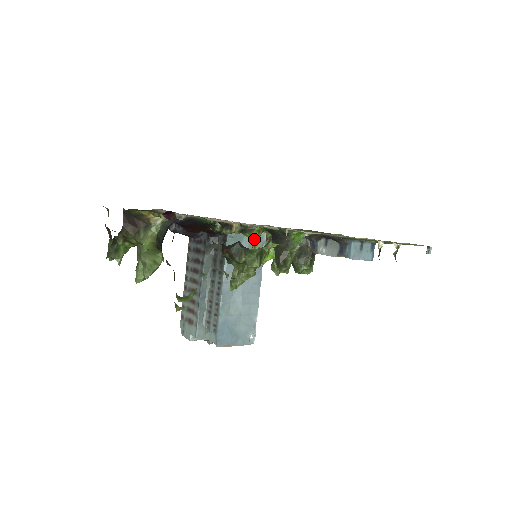
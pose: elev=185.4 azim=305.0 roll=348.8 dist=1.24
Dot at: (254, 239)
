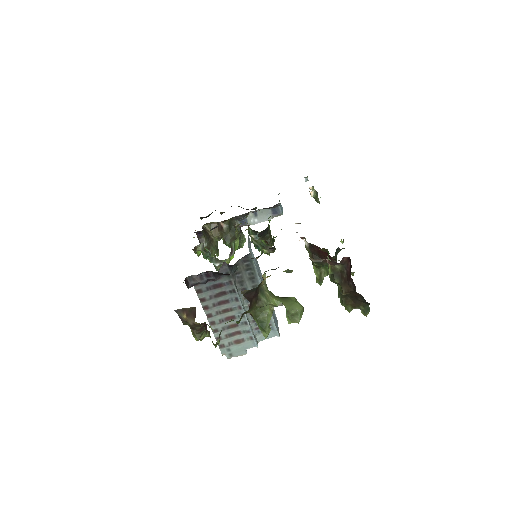
Dot at: (250, 245)
